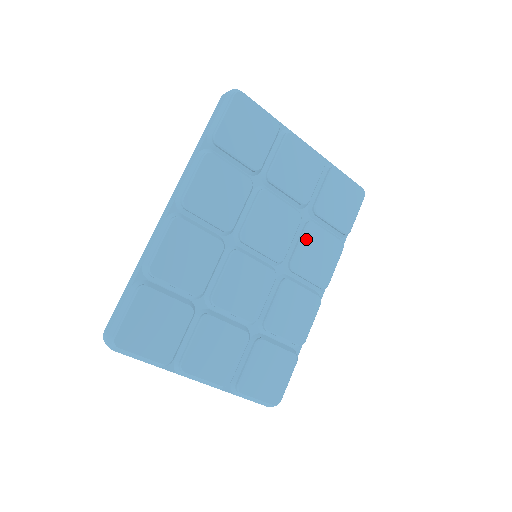
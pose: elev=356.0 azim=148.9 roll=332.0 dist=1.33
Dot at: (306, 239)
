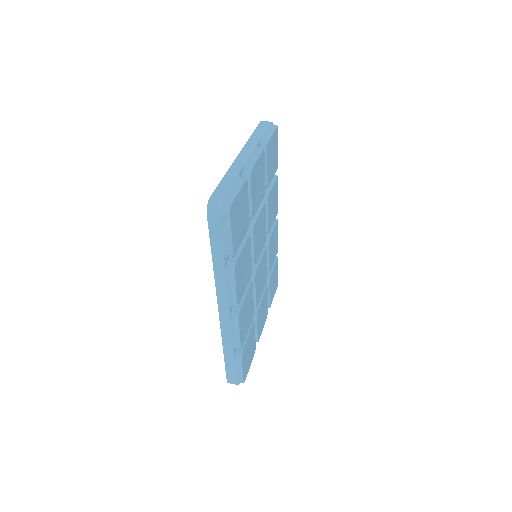
Dot at: (269, 209)
